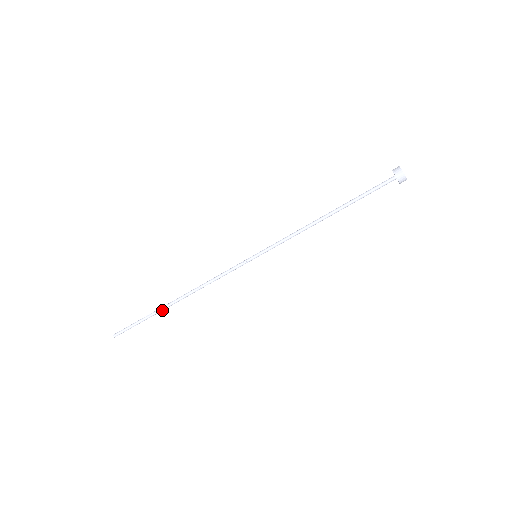
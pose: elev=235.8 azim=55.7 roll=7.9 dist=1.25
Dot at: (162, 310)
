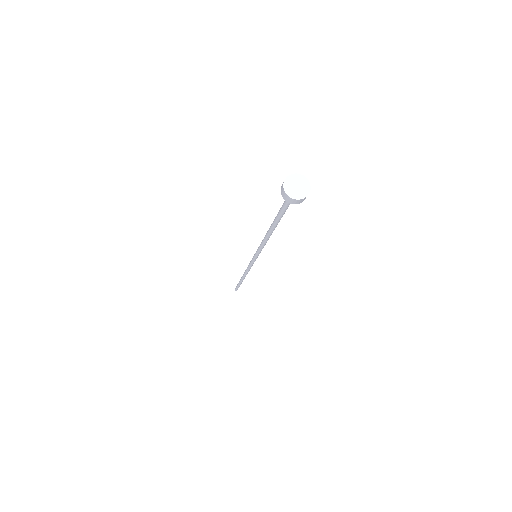
Dot at: (241, 281)
